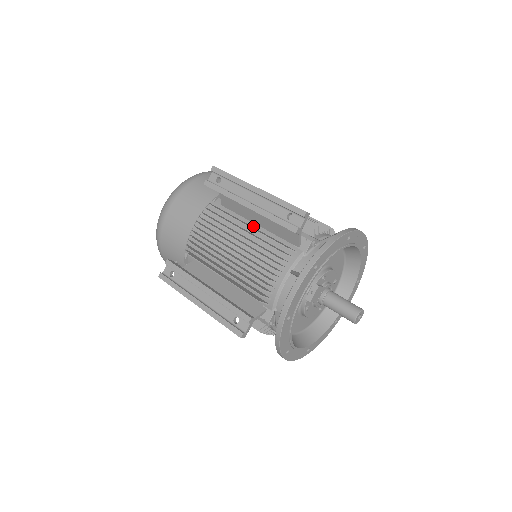
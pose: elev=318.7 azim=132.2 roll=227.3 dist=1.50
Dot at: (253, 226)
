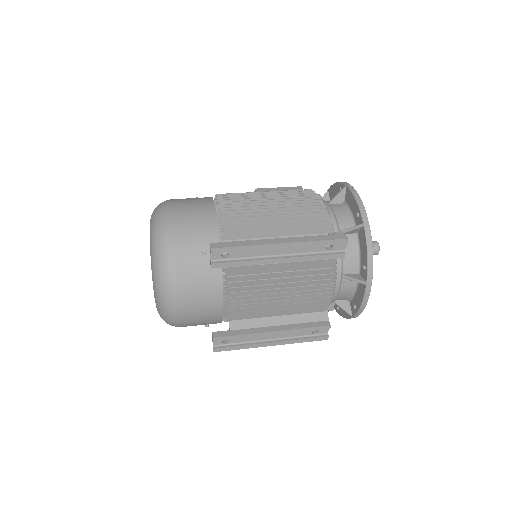
Dot at: occluded
